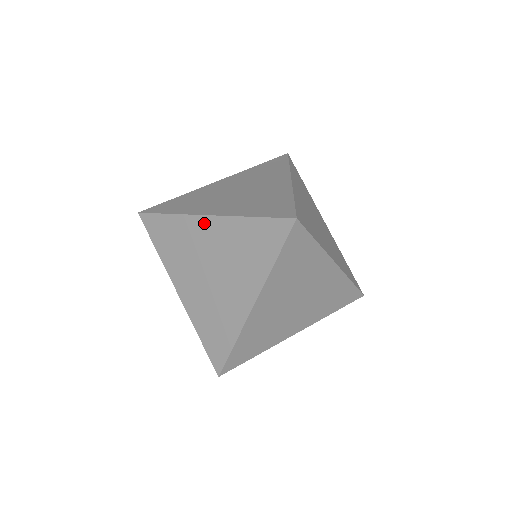
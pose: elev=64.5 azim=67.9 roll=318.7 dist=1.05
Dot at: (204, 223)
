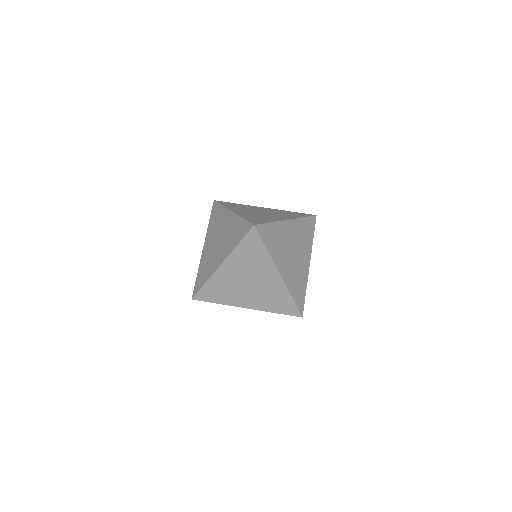
Dot at: (229, 215)
